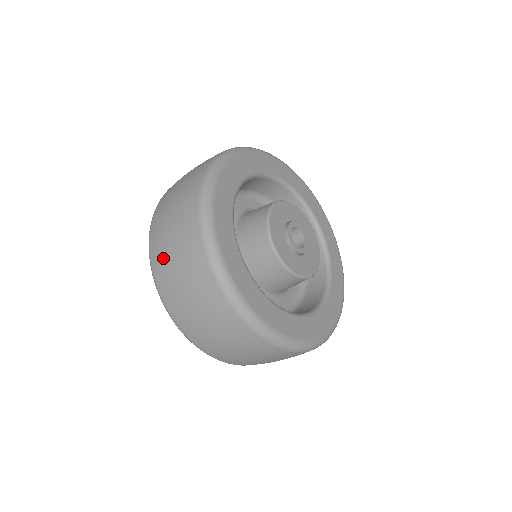
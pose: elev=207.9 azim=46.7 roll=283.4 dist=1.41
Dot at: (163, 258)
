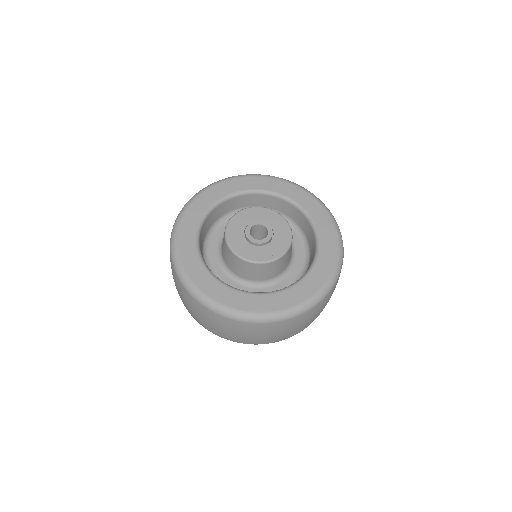
Dot at: occluded
